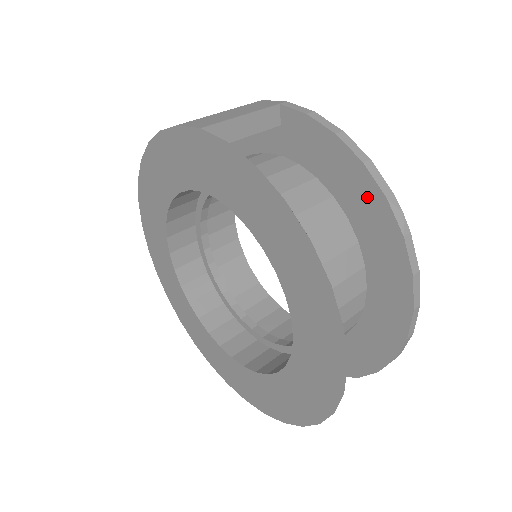
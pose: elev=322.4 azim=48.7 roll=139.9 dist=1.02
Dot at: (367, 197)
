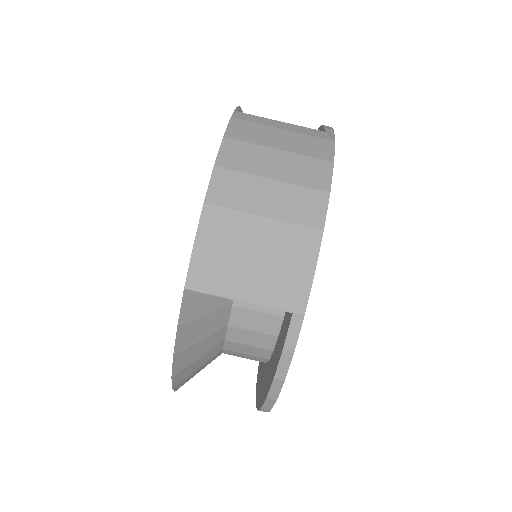
Dot at: (265, 389)
